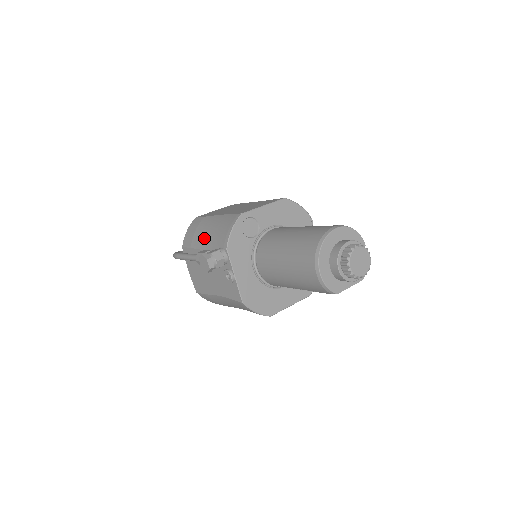
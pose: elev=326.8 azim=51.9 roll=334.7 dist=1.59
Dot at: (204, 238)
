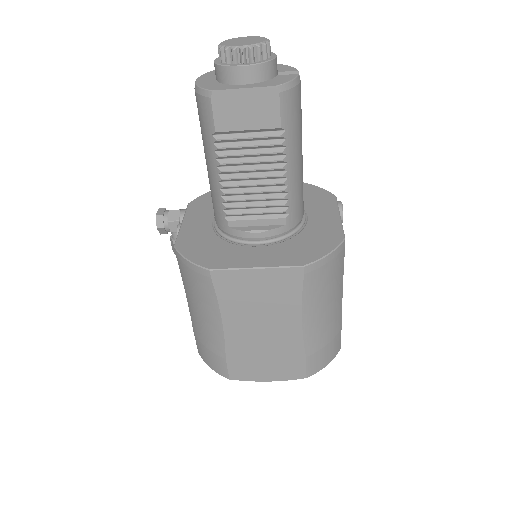
Dot at: occluded
